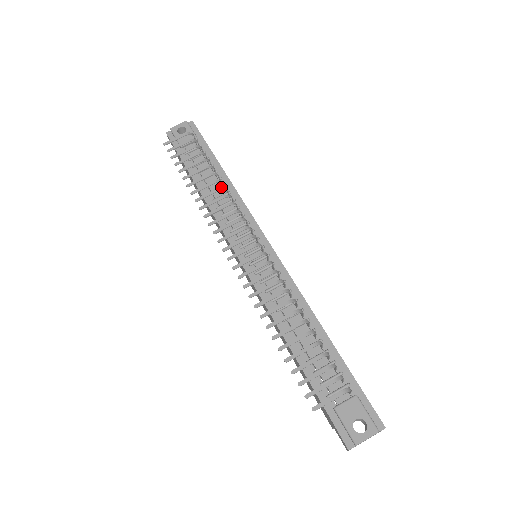
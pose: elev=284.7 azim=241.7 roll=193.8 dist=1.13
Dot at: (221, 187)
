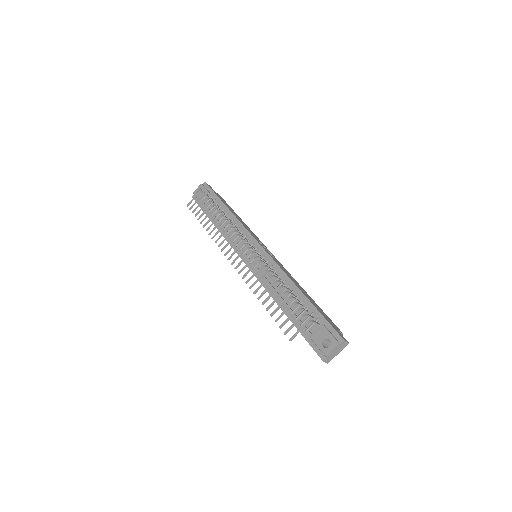
Dot at: (222, 220)
